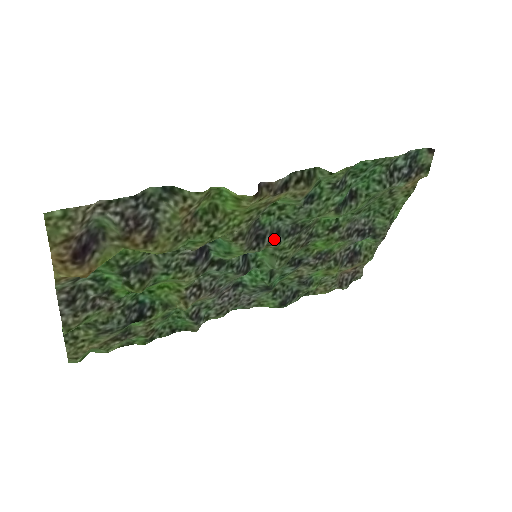
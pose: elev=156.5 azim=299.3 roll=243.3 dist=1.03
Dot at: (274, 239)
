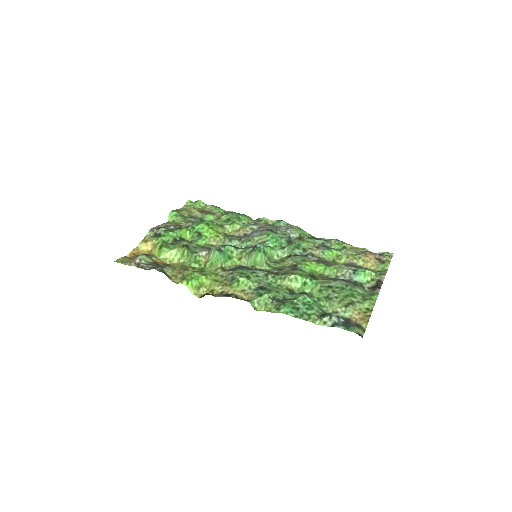
Dot at: (256, 269)
